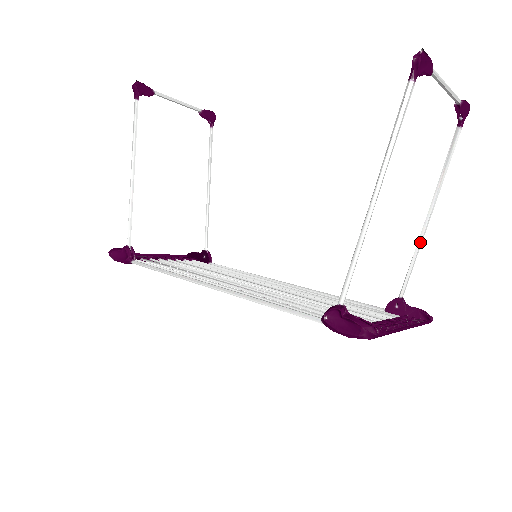
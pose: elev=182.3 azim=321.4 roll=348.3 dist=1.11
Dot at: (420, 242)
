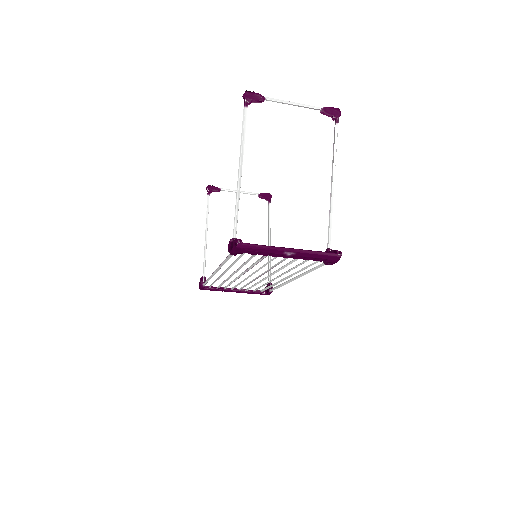
Dot at: (330, 205)
